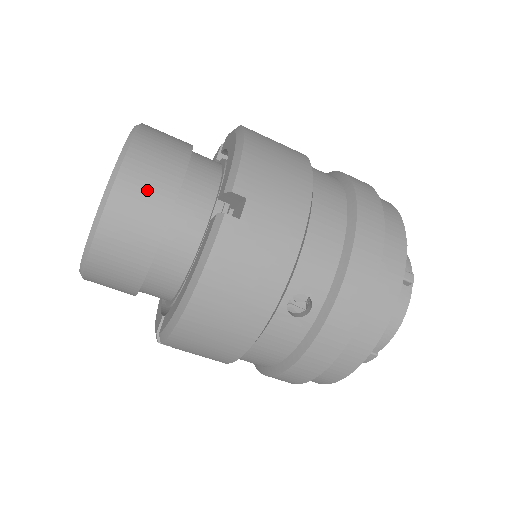
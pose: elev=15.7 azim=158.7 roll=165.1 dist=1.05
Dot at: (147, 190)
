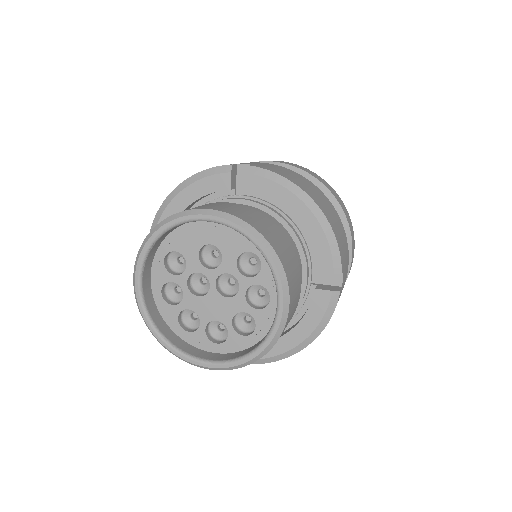
Dot at: (295, 299)
